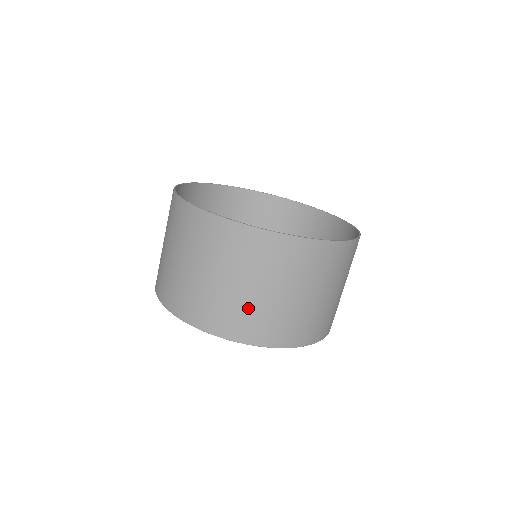
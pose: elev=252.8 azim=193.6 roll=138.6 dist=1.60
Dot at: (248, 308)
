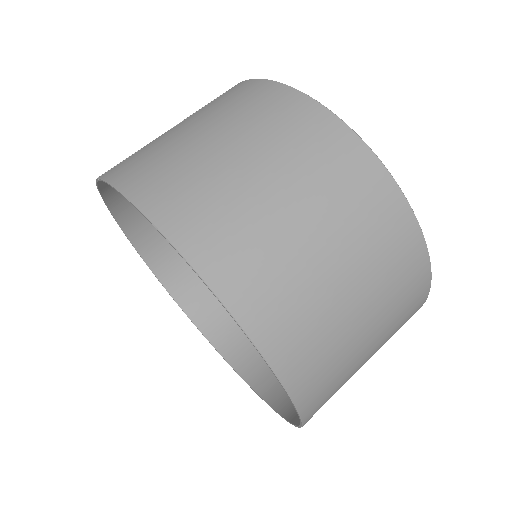
Dot at: (225, 192)
